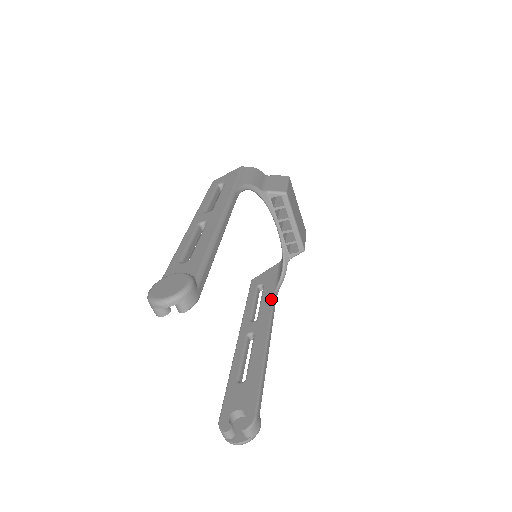
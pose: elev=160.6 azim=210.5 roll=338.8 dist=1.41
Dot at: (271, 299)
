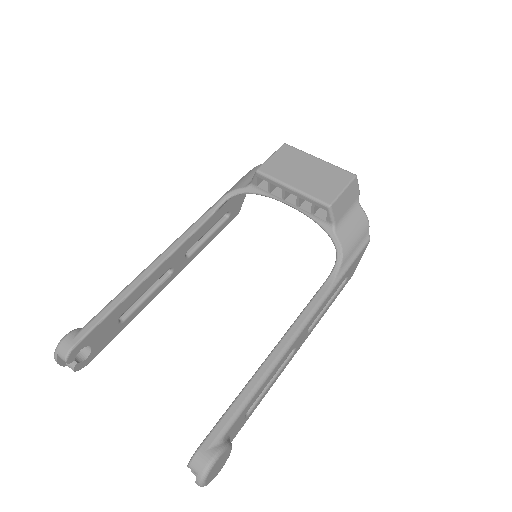
Dot at: (320, 288)
